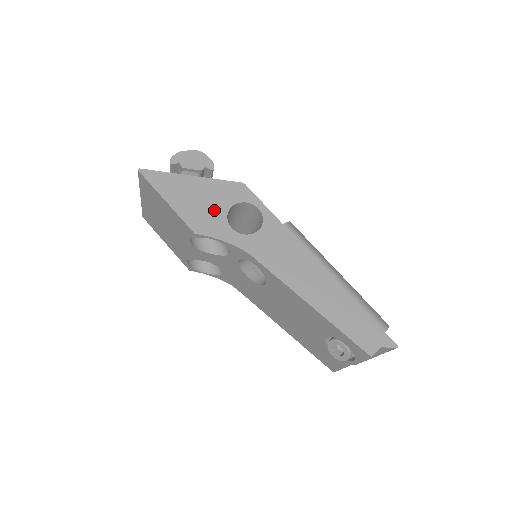
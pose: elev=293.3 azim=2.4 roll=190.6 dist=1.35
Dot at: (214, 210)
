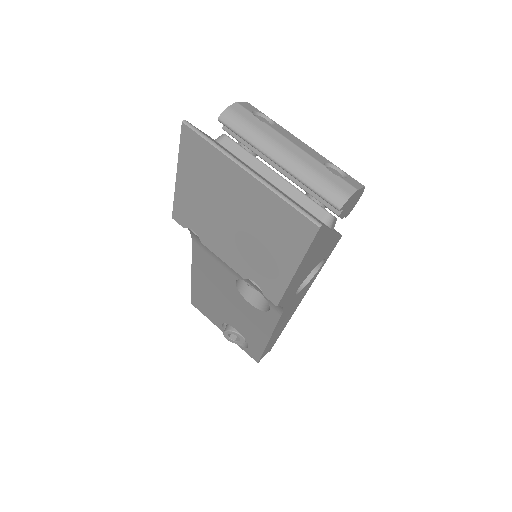
Dot at: (307, 274)
